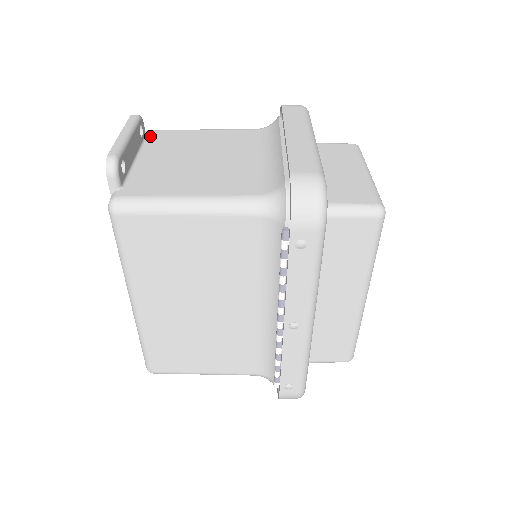
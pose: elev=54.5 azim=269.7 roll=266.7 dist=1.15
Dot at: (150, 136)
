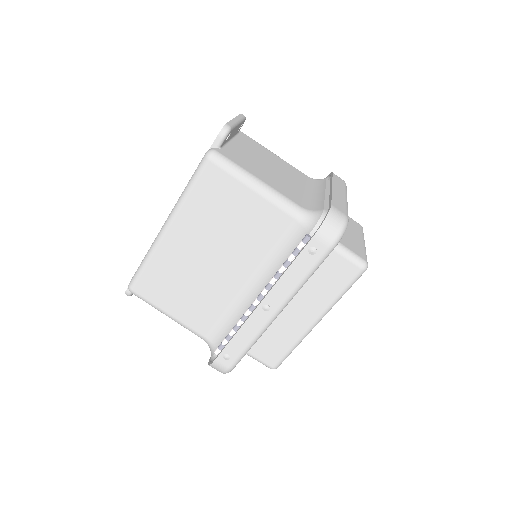
Dot at: (241, 134)
